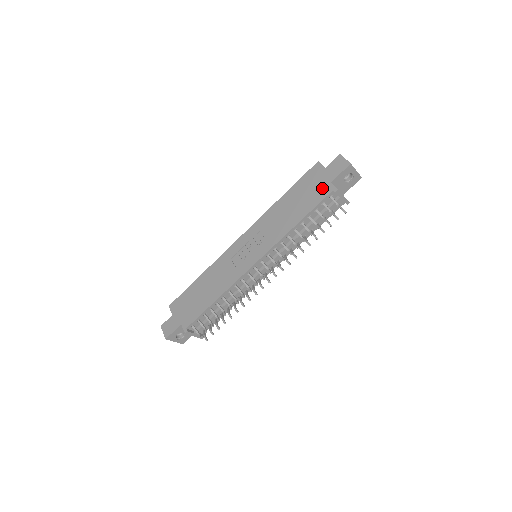
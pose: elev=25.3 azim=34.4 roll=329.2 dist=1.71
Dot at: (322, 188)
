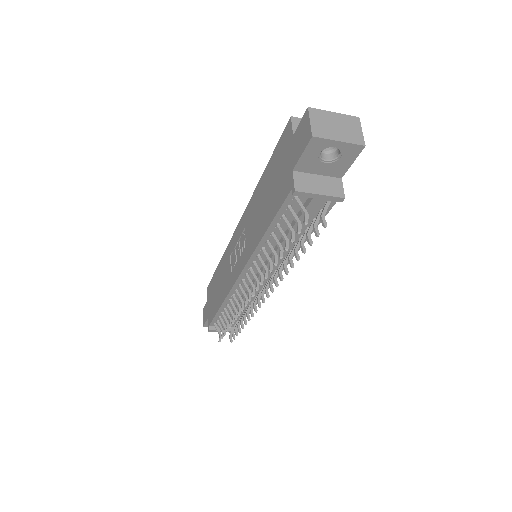
Dot at: (285, 179)
